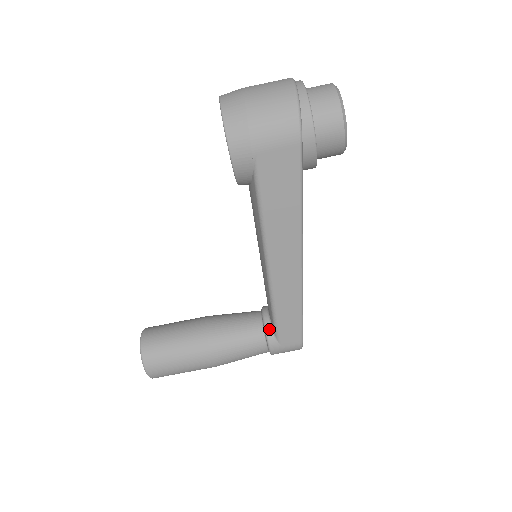
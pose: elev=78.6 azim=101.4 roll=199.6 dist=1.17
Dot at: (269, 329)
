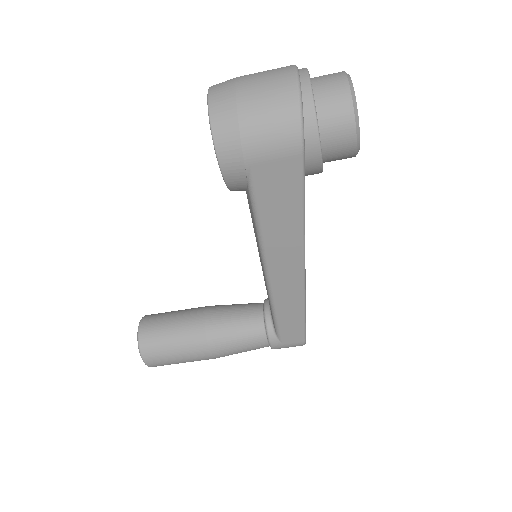
Dot at: (270, 327)
